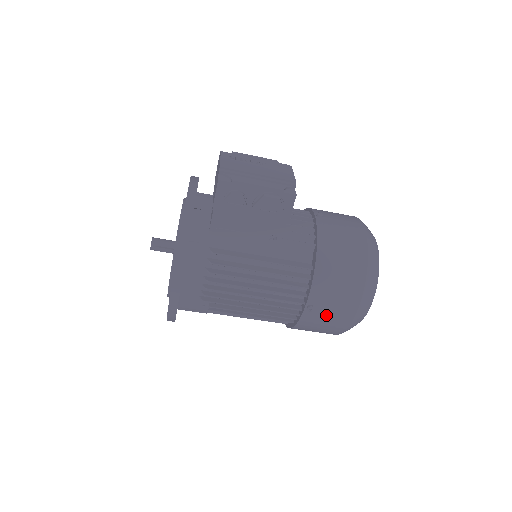
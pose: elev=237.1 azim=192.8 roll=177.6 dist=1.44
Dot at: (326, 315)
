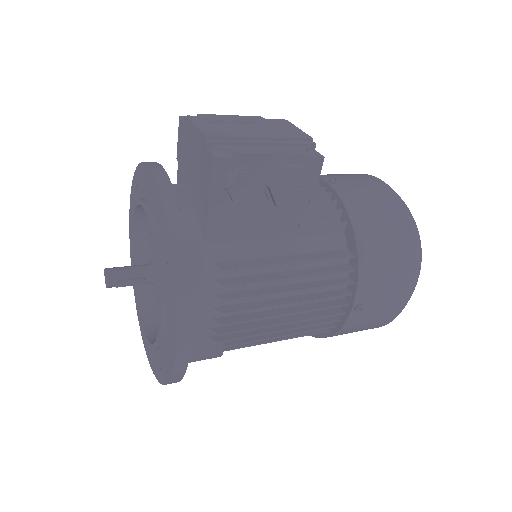
Dot at: (375, 310)
